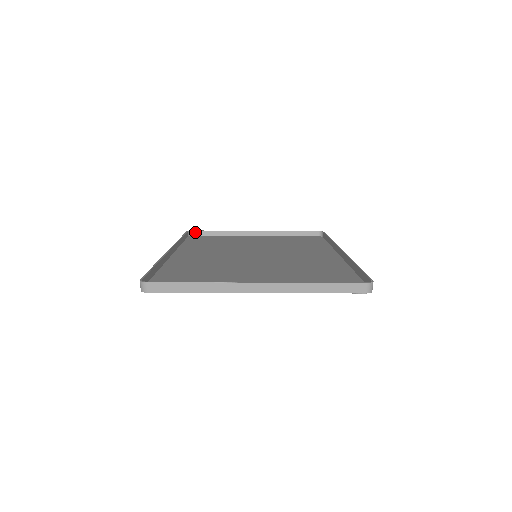
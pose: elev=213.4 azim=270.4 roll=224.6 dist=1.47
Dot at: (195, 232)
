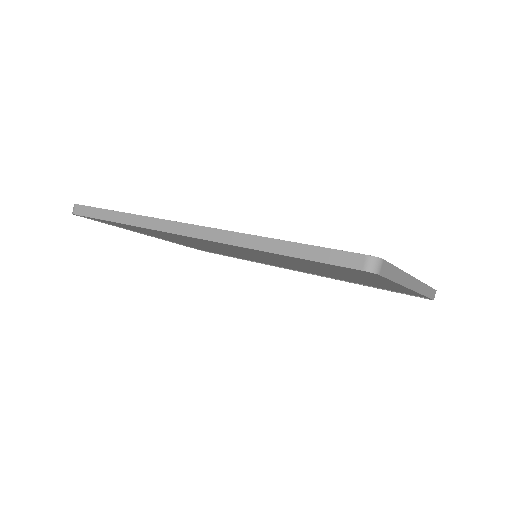
Dot at: occluded
